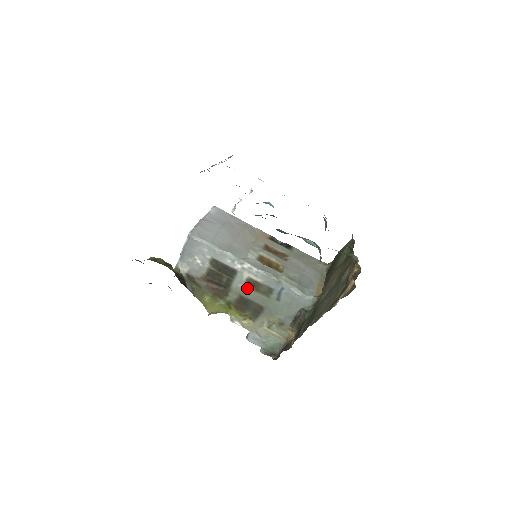
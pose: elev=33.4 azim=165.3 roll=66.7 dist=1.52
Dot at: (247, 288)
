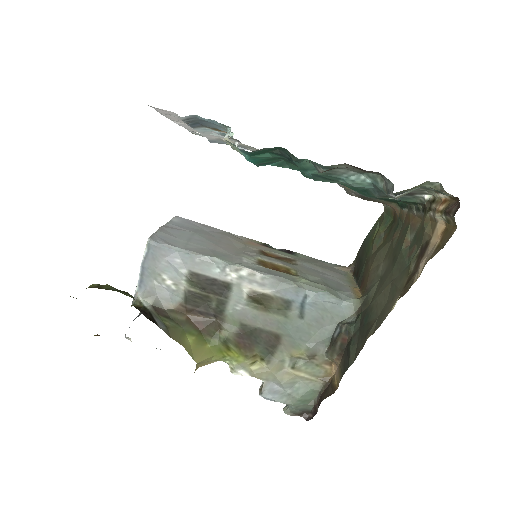
Dot at: (250, 309)
